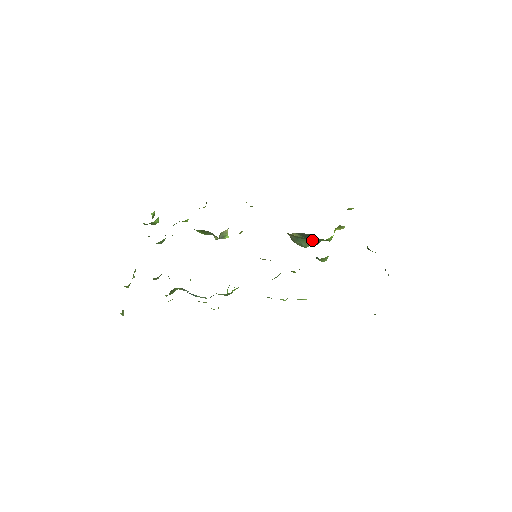
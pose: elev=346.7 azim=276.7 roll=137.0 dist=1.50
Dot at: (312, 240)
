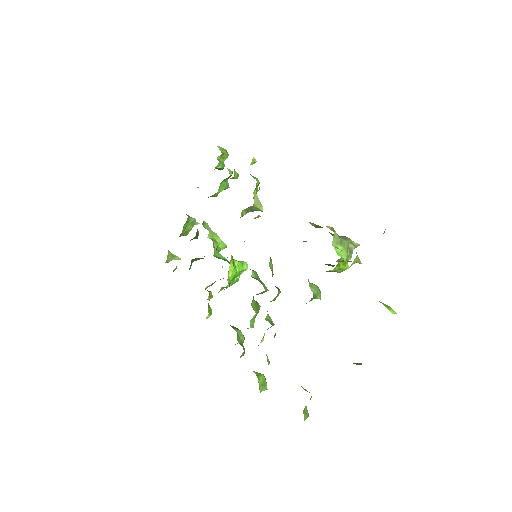
Dot at: occluded
